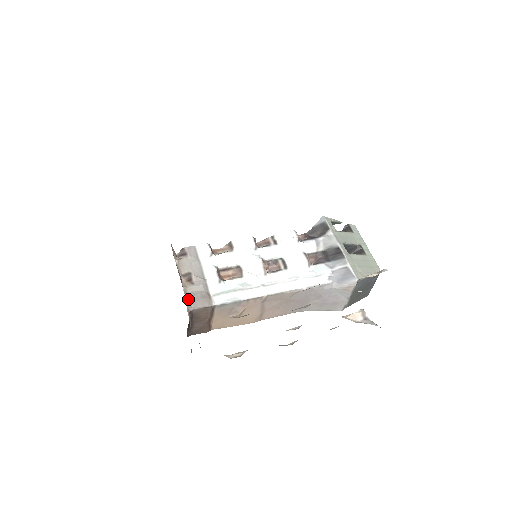
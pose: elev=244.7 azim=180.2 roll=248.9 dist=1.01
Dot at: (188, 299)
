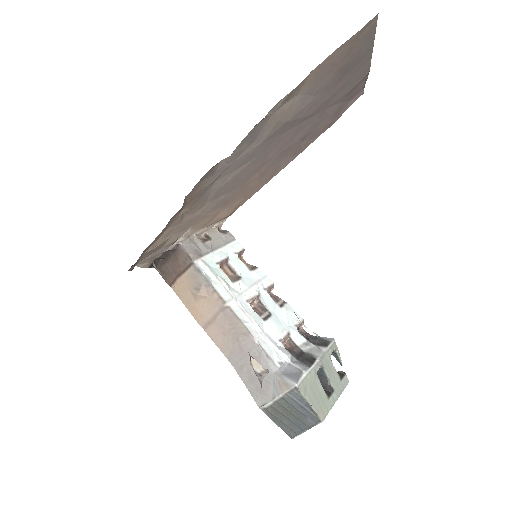
Dot at: (188, 240)
